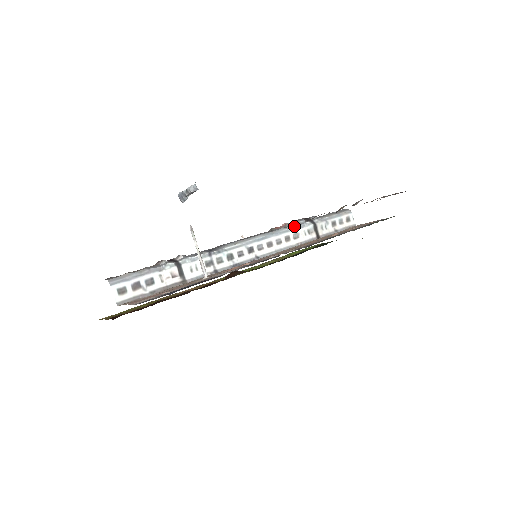
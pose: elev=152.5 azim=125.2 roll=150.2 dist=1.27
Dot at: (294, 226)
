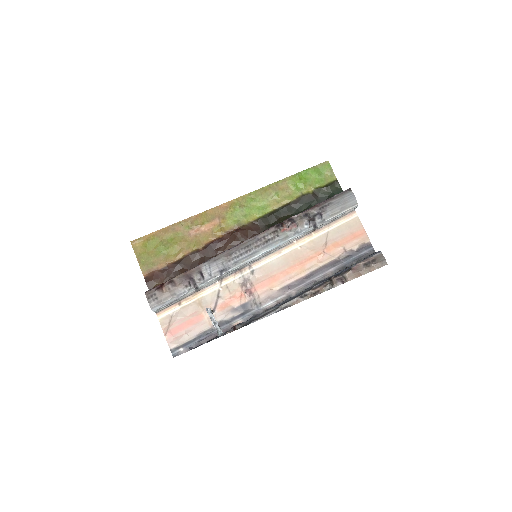
Dot at: (297, 234)
